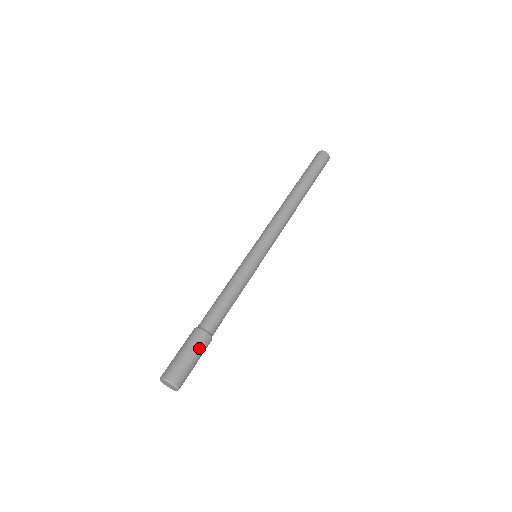
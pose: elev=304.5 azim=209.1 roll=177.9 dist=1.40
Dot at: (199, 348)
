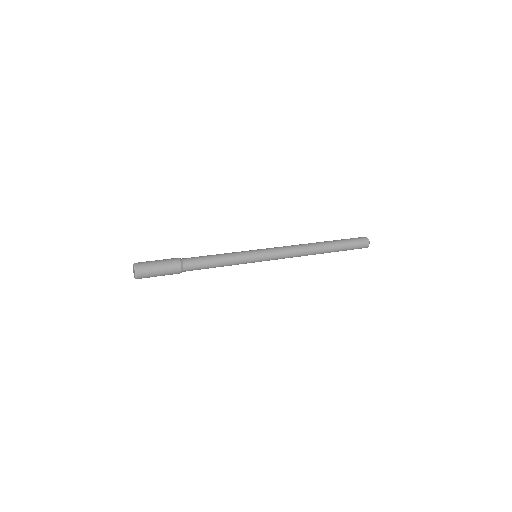
Dot at: (168, 264)
